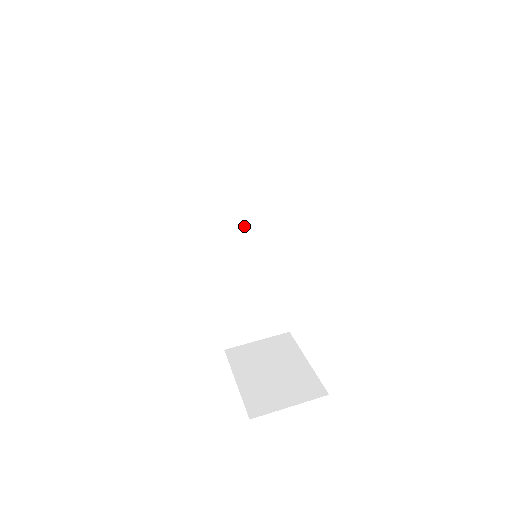
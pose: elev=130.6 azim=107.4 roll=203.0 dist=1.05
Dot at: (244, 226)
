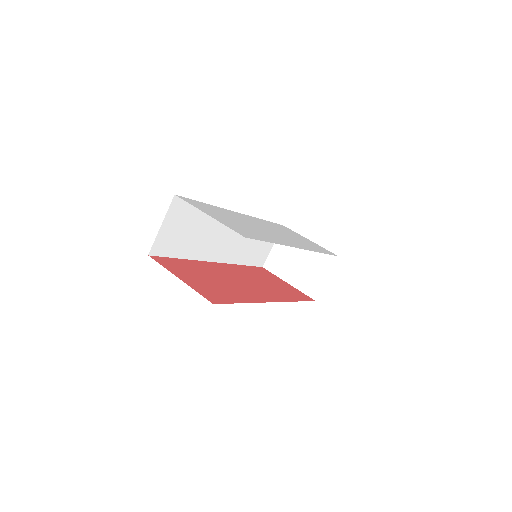
Dot at: (225, 234)
